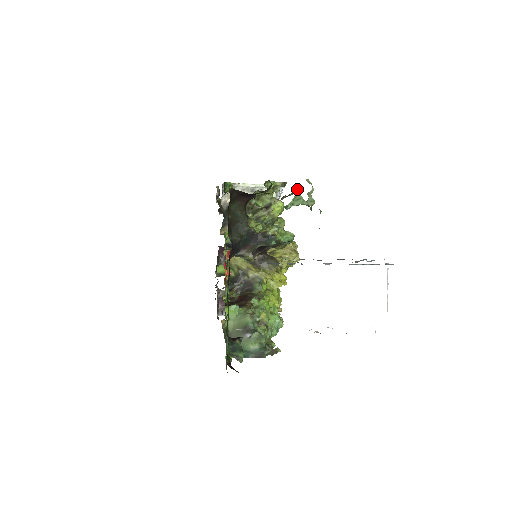
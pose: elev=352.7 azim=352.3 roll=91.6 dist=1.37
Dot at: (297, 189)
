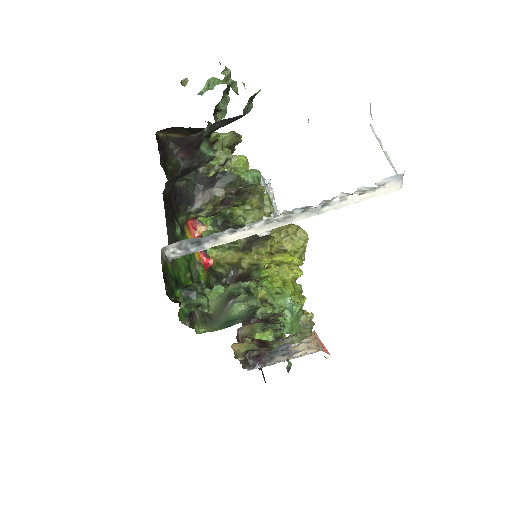
Dot at: (225, 96)
